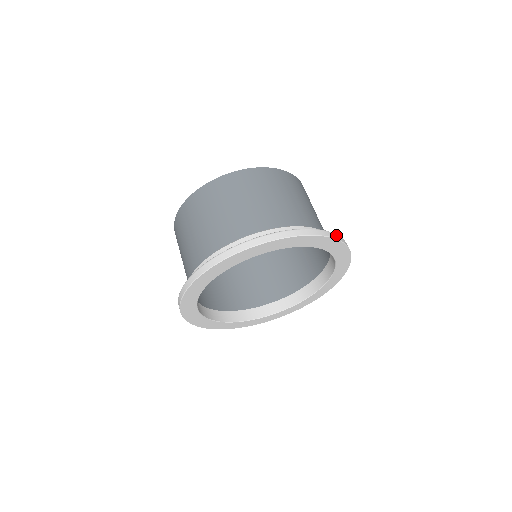
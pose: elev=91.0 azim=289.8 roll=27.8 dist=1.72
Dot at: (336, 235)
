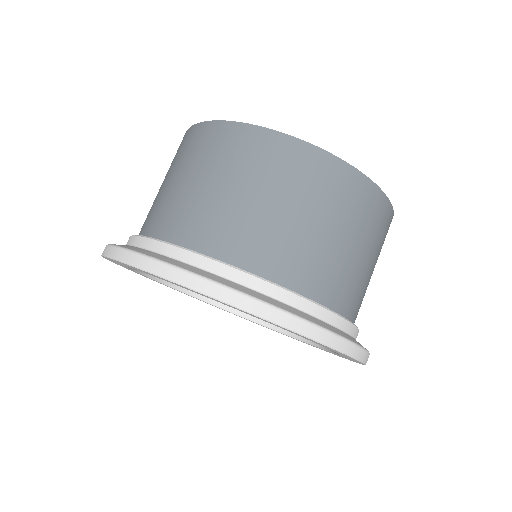
Dot at: (365, 353)
